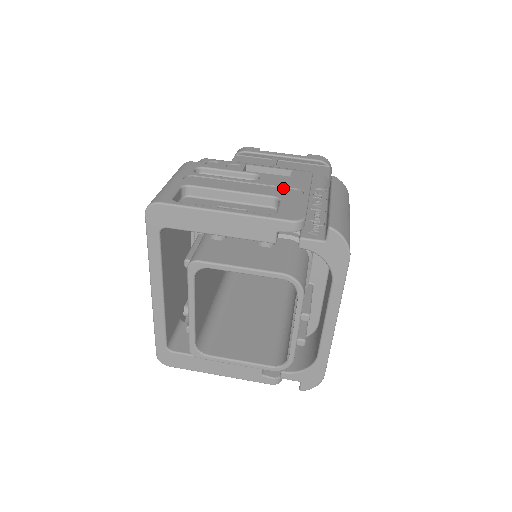
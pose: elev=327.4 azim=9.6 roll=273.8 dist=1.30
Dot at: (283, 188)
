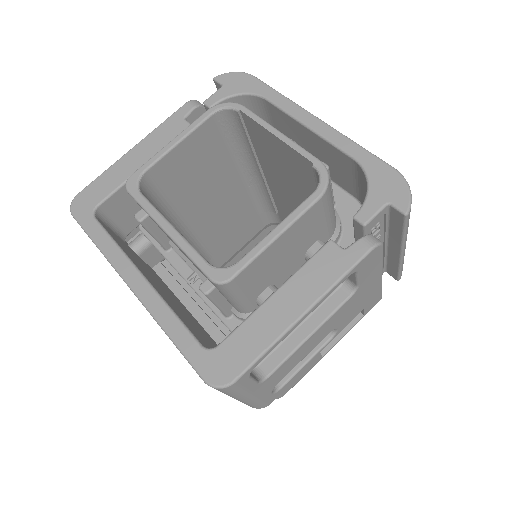
Dot at: occluded
